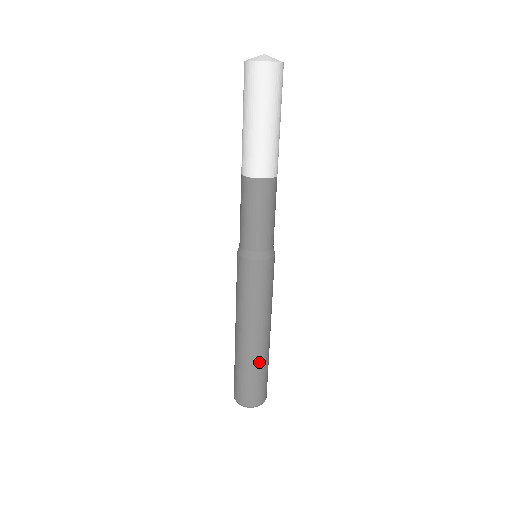
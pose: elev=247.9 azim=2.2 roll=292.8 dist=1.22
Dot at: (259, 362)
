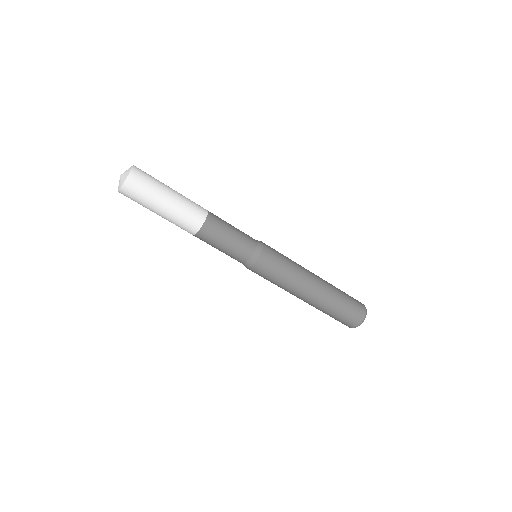
Dot at: (329, 304)
